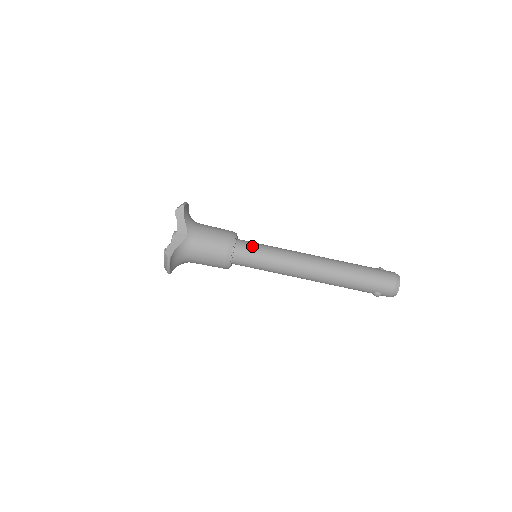
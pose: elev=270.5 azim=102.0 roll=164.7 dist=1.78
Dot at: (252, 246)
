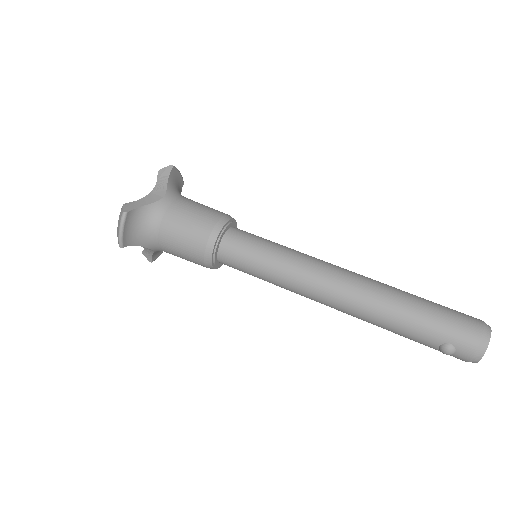
Dot at: (253, 235)
